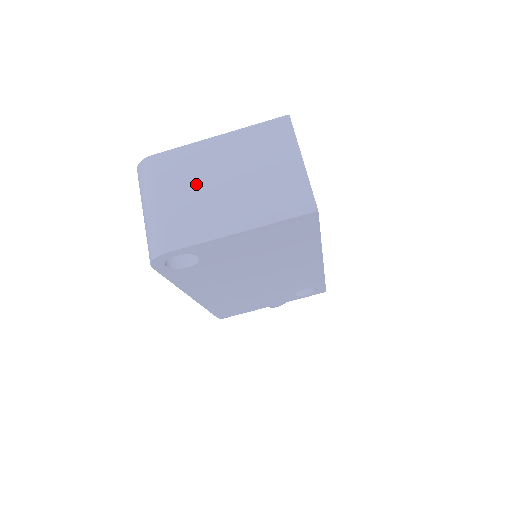
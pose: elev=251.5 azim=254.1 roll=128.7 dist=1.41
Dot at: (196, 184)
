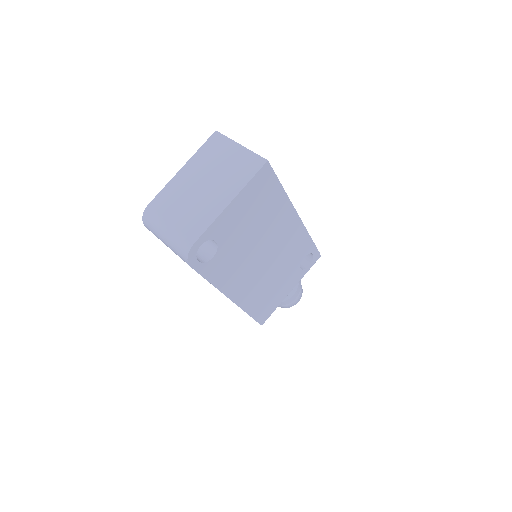
Dot at: (186, 199)
